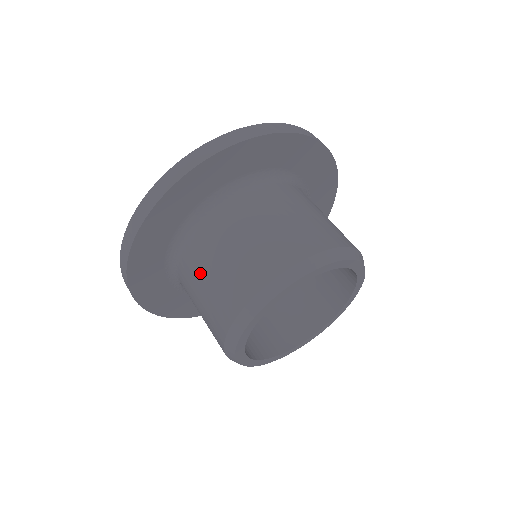
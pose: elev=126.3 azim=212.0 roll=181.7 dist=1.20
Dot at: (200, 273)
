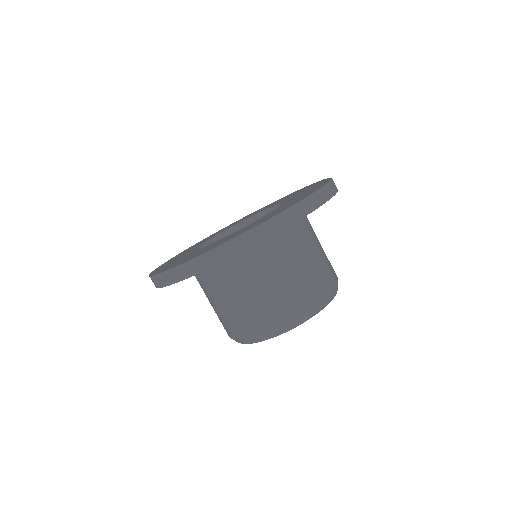
Dot at: (236, 291)
